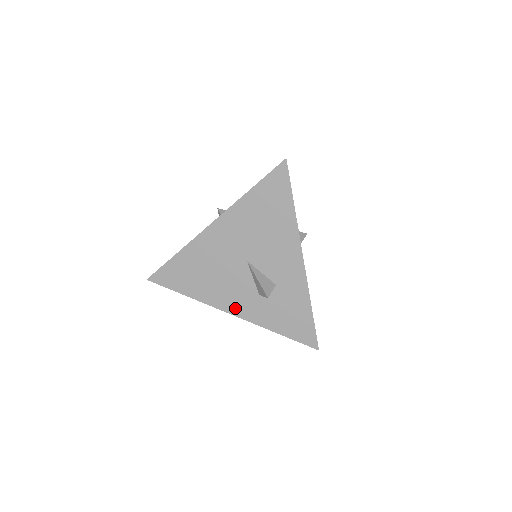
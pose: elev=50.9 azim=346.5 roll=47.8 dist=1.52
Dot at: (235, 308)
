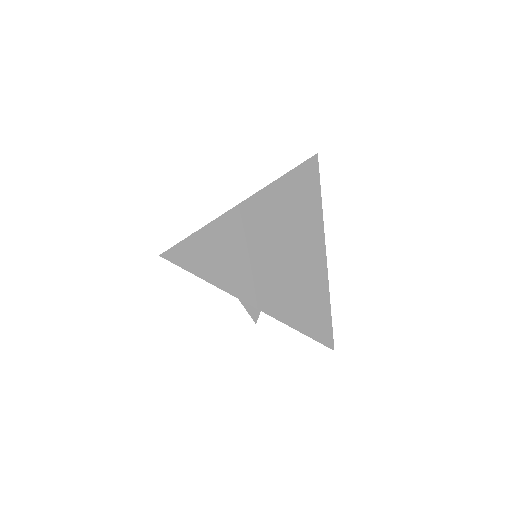
Dot at: occluded
